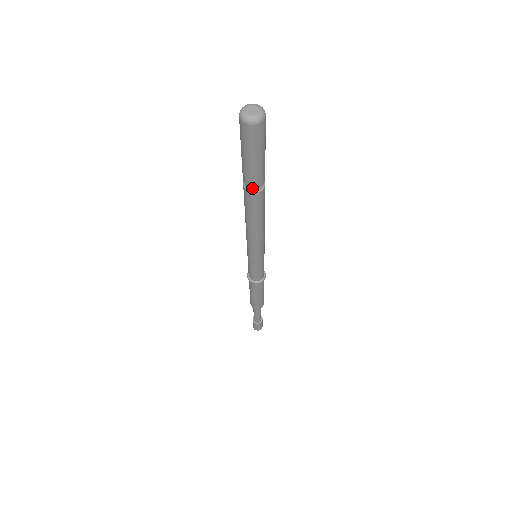
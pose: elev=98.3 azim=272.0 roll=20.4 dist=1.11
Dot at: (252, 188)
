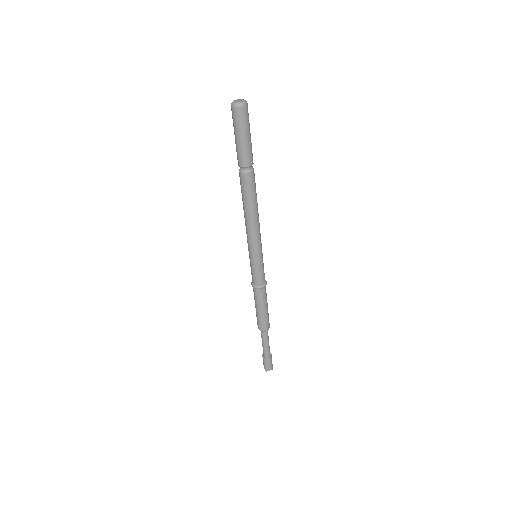
Dot at: (250, 168)
